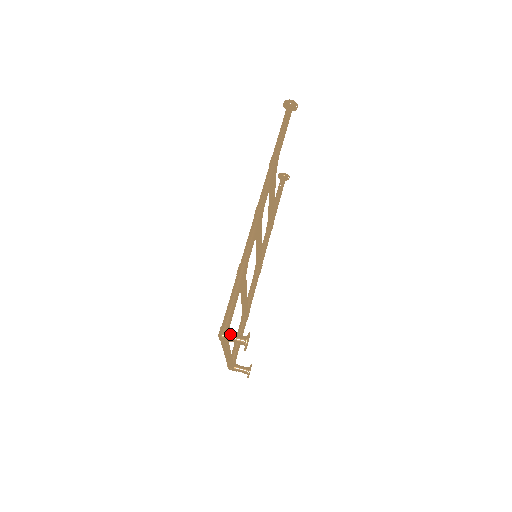
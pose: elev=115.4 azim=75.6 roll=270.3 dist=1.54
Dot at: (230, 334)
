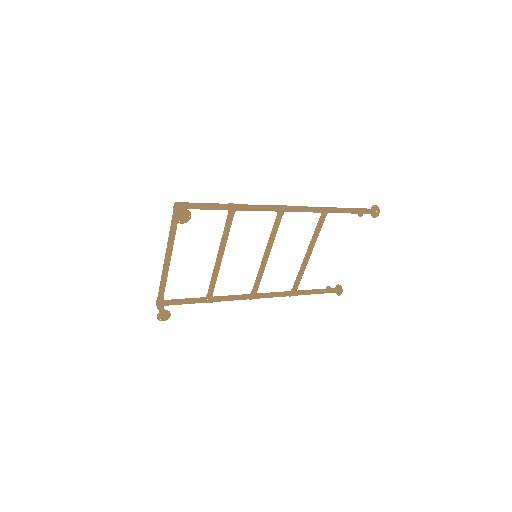
Dot at: (181, 205)
